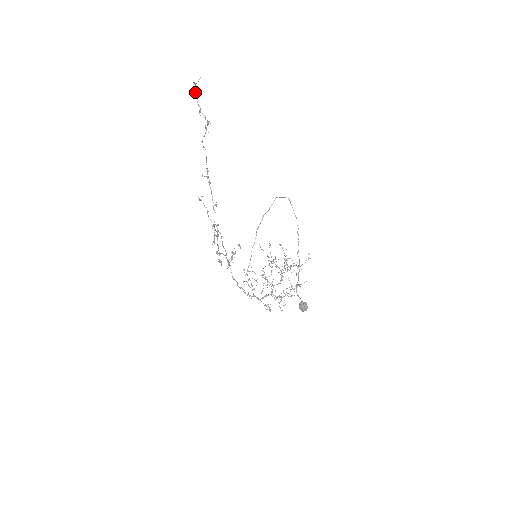
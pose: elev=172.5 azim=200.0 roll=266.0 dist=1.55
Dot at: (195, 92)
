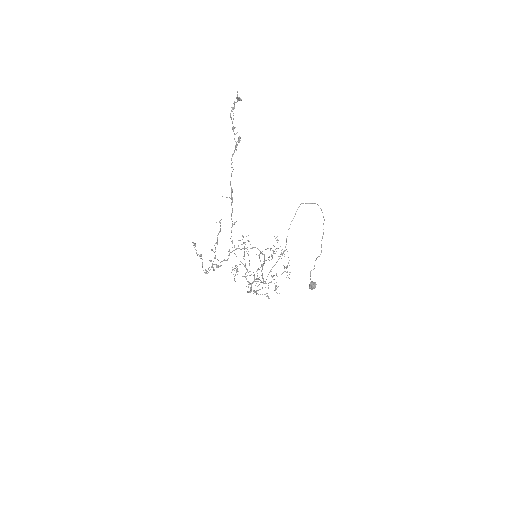
Dot at: (234, 107)
